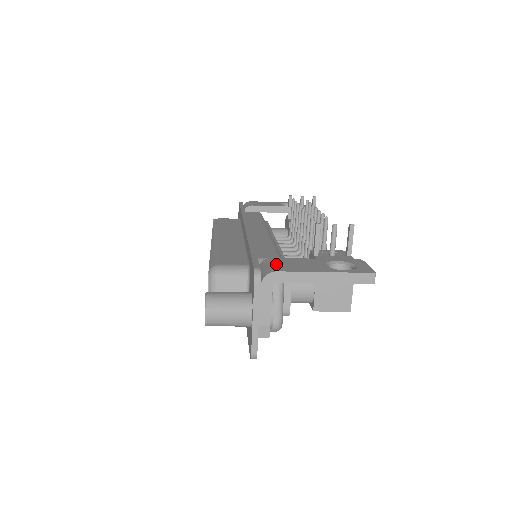
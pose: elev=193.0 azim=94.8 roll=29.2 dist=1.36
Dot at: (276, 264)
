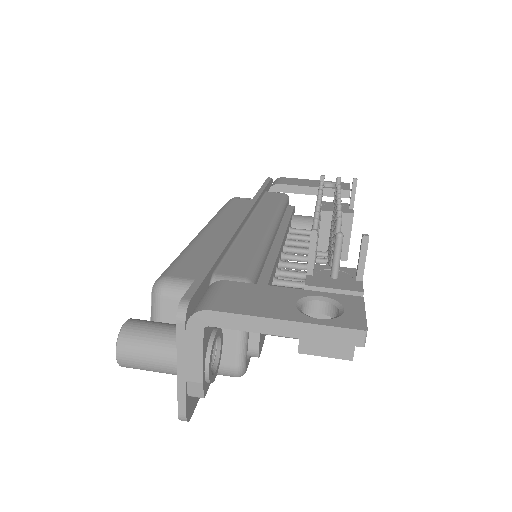
Dot at: (220, 294)
